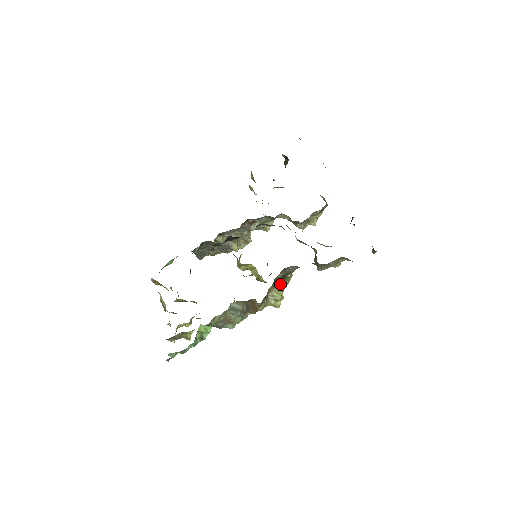
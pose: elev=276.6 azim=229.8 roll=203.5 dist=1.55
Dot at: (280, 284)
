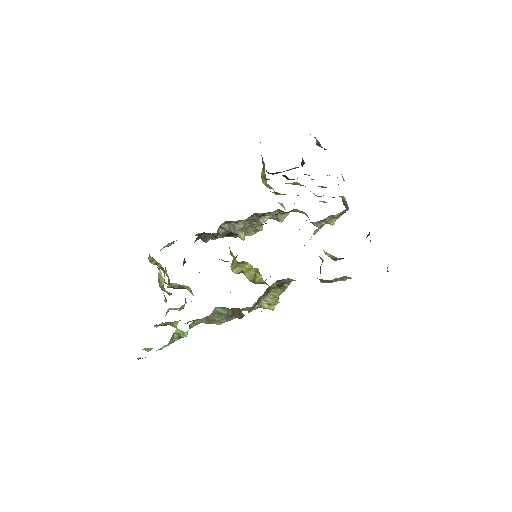
Dot at: (275, 291)
